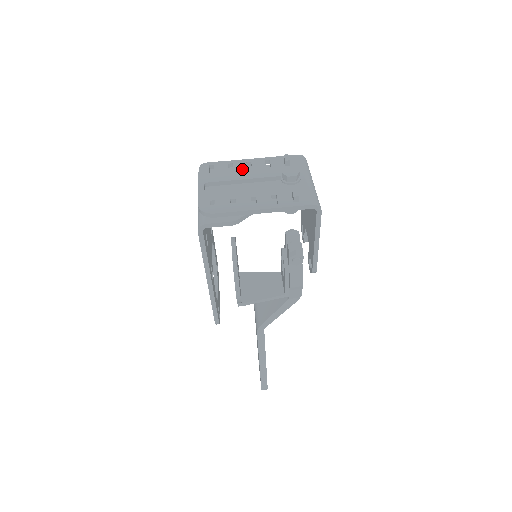
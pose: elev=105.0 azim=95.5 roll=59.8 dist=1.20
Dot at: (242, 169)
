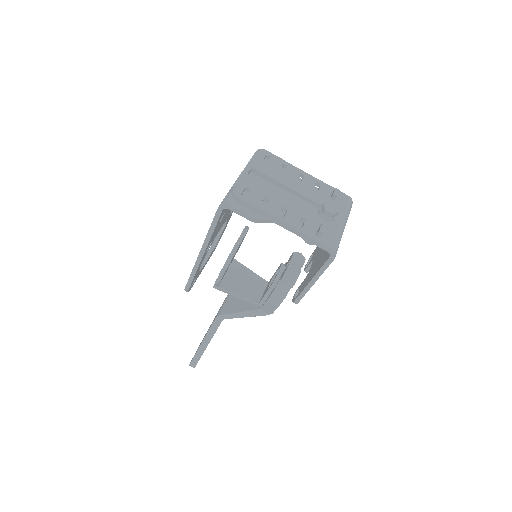
Dot at: (292, 177)
